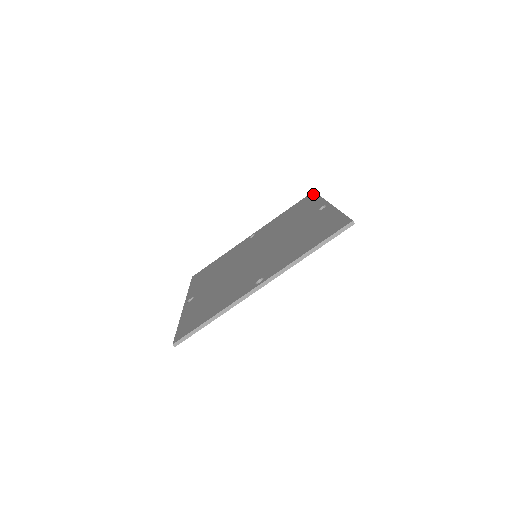
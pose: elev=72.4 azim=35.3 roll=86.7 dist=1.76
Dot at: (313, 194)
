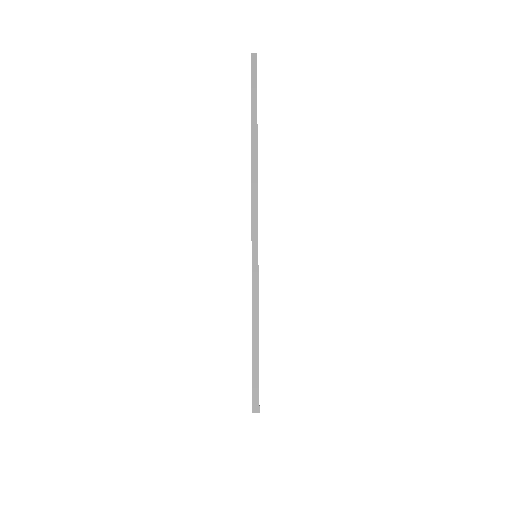
Dot at: occluded
